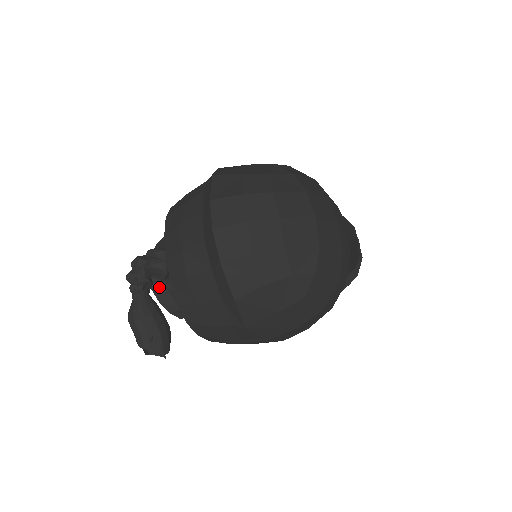
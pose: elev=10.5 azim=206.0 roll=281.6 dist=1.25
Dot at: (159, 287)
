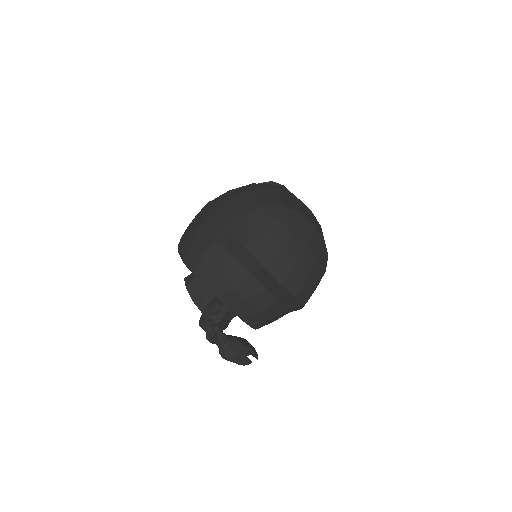
Dot at: occluded
